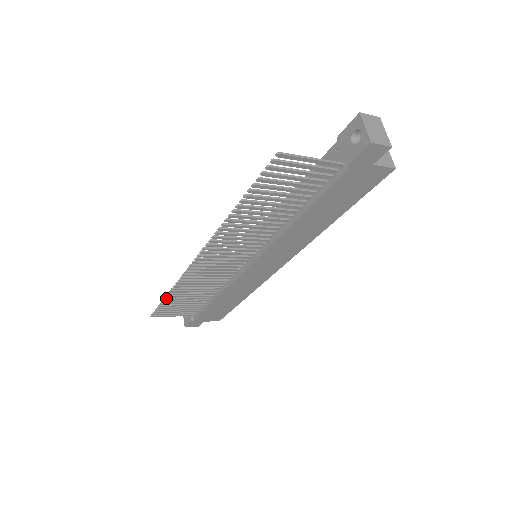
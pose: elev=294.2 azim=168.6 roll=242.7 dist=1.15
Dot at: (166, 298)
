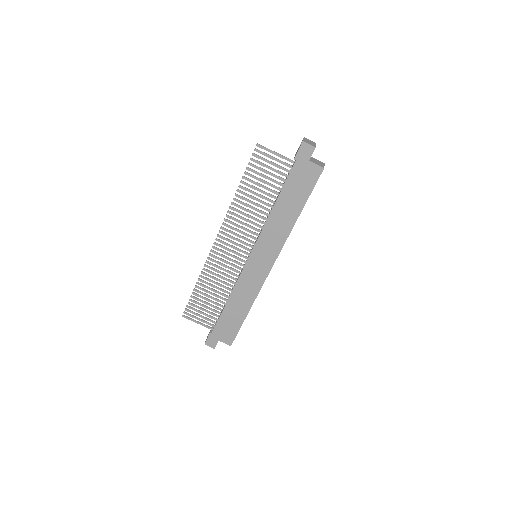
Dot at: (195, 289)
